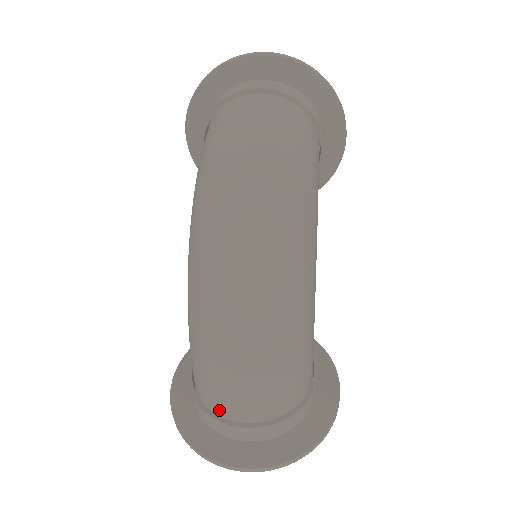
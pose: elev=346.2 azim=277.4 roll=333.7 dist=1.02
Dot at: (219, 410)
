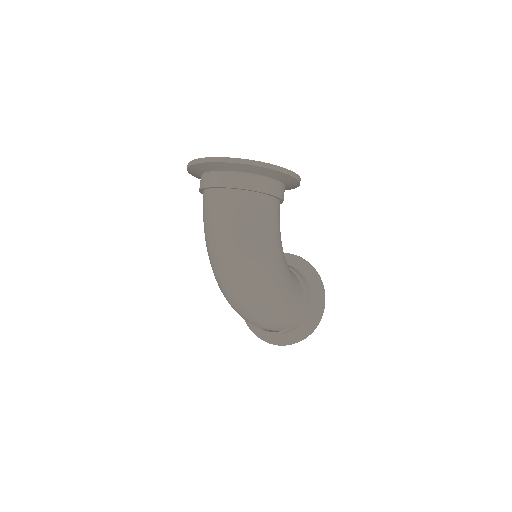
Dot at: occluded
